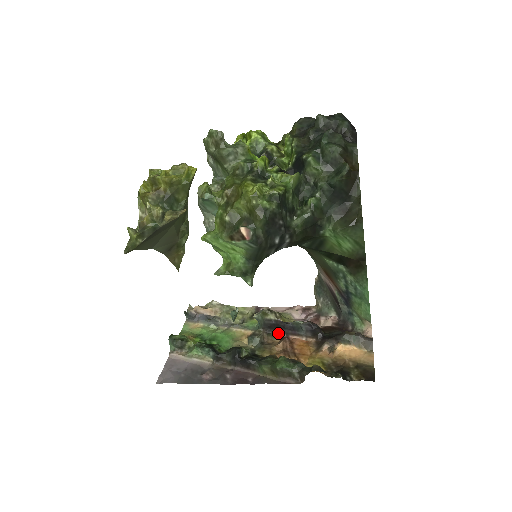
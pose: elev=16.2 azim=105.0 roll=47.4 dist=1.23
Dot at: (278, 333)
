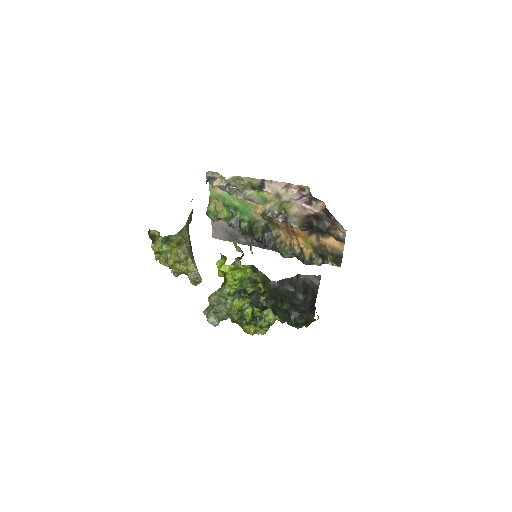
Dot at: occluded
